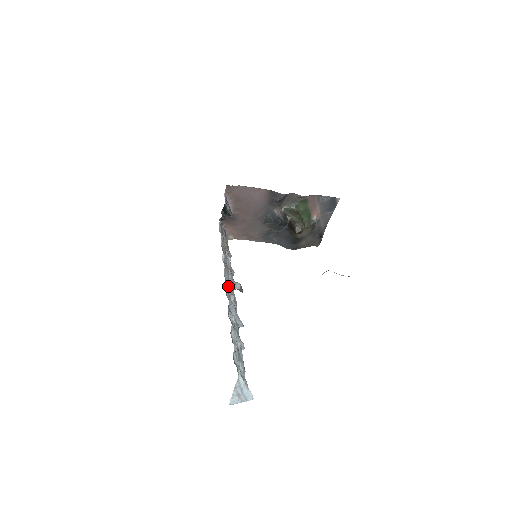
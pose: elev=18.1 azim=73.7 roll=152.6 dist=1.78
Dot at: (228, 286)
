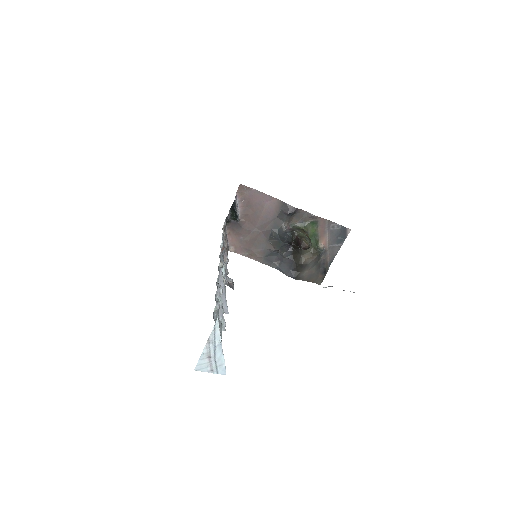
Dot at: (222, 263)
